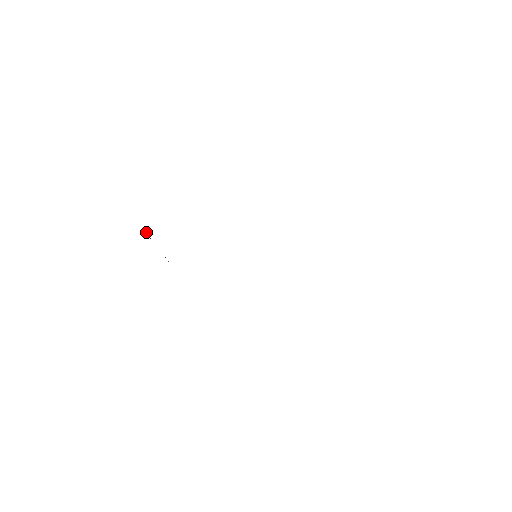
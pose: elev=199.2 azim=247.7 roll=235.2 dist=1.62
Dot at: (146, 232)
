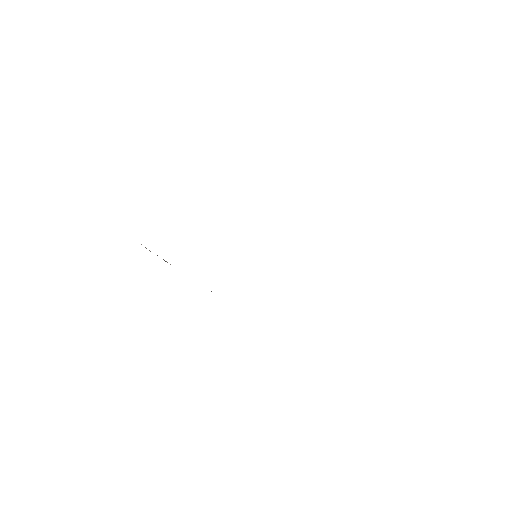
Dot at: occluded
